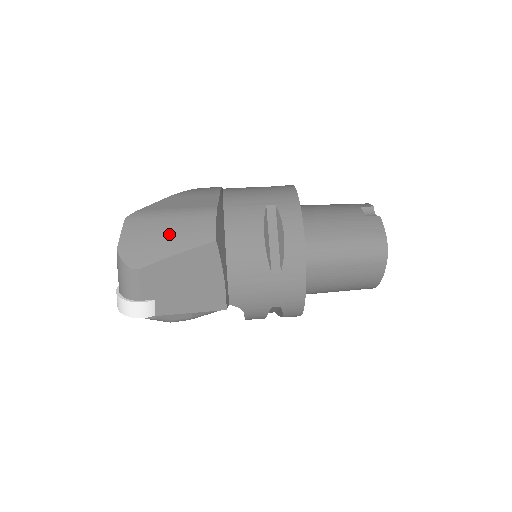
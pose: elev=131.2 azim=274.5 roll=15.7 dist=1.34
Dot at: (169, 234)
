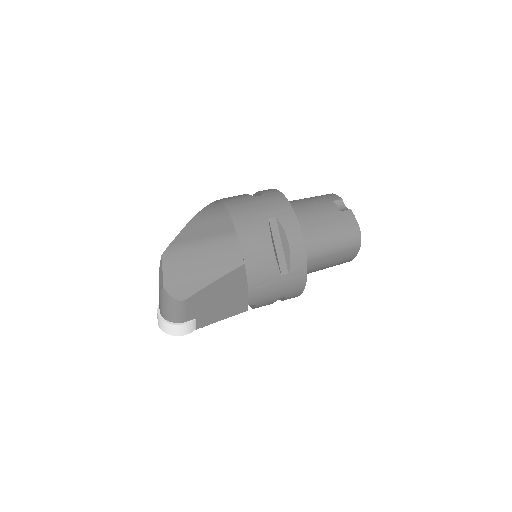
Dot at: (204, 265)
